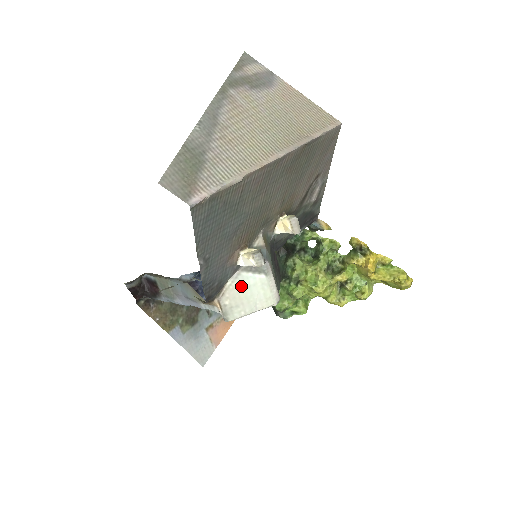
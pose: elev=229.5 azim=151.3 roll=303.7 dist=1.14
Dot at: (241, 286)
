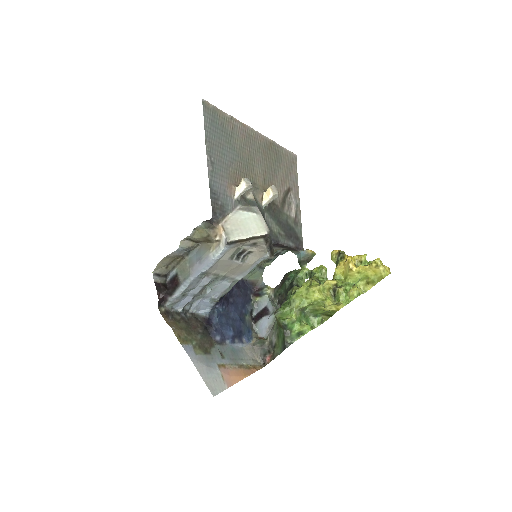
Dot at: (239, 218)
